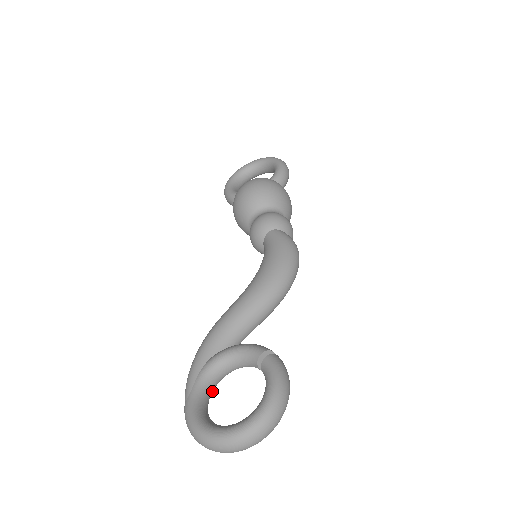
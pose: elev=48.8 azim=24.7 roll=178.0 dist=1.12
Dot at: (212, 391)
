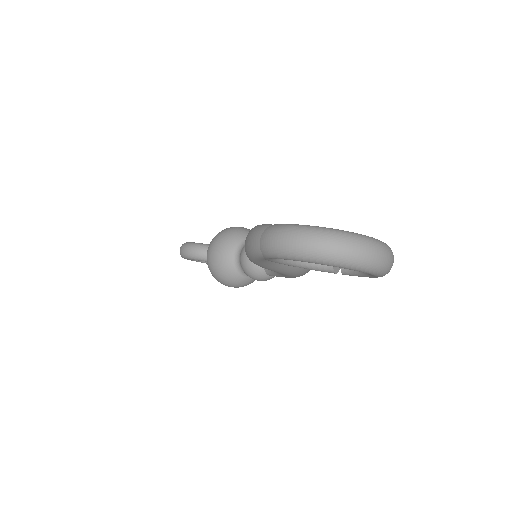
Dot at: occluded
